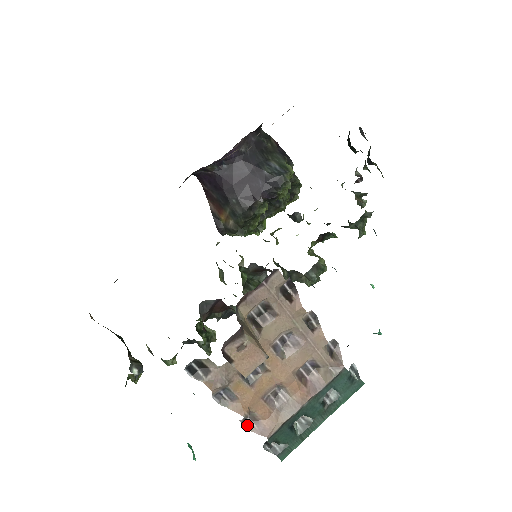
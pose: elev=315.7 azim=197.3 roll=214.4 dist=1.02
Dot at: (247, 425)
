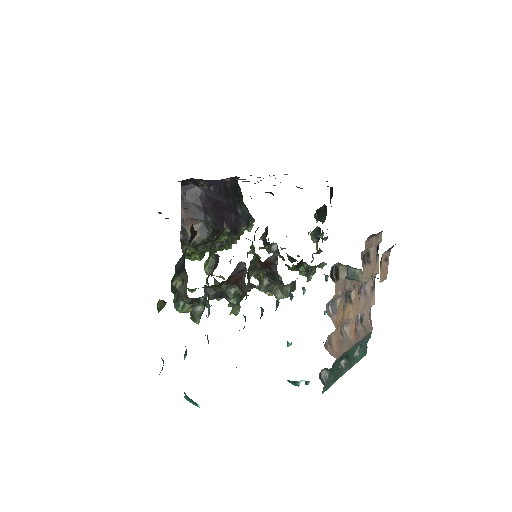
Dot at: (325, 344)
